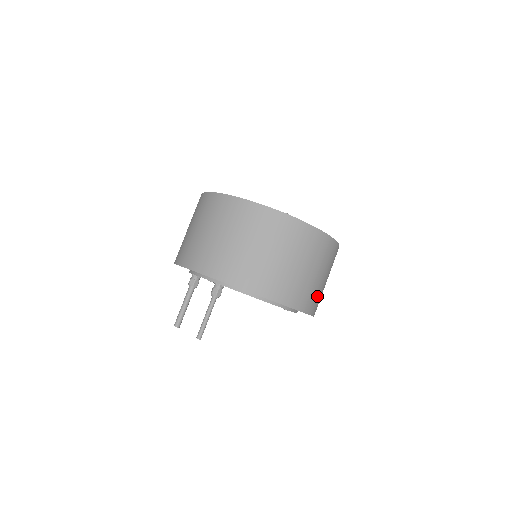
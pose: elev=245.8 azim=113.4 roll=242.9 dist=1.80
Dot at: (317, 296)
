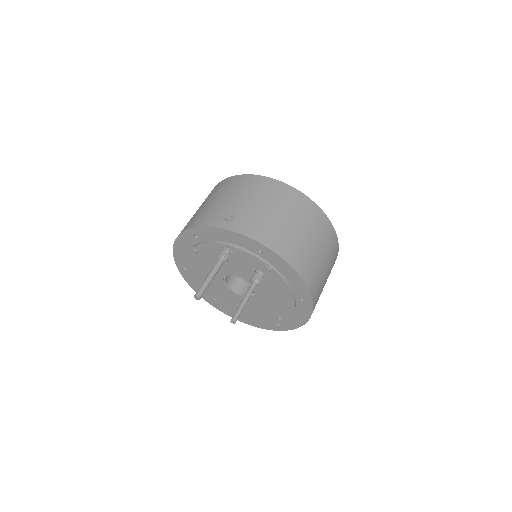
Dot at: occluded
